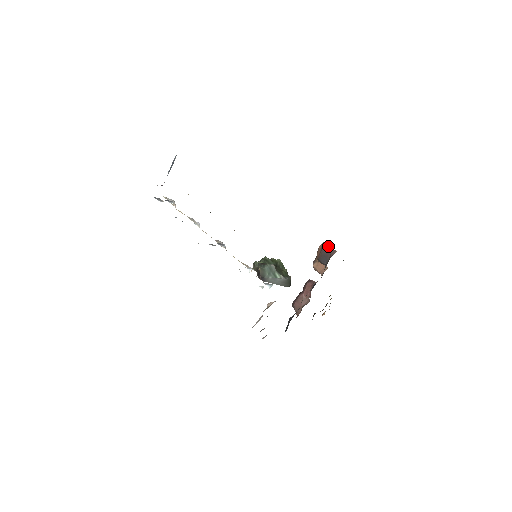
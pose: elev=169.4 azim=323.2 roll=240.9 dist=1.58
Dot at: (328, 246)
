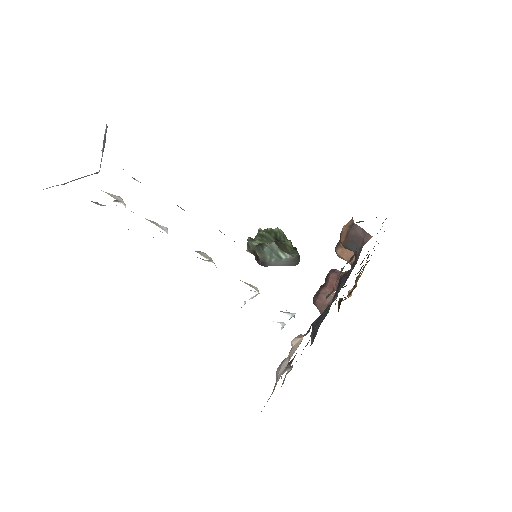
Dot at: (358, 228)
